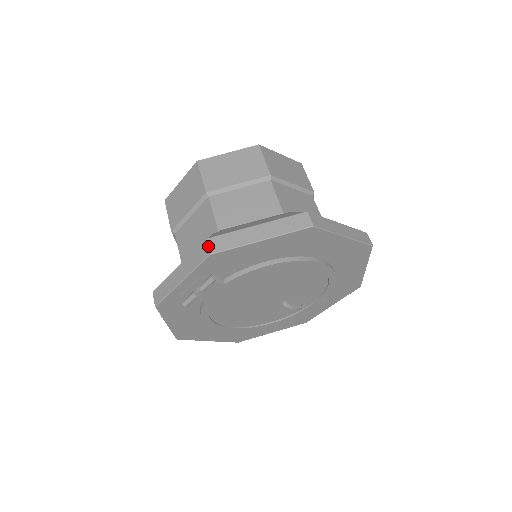
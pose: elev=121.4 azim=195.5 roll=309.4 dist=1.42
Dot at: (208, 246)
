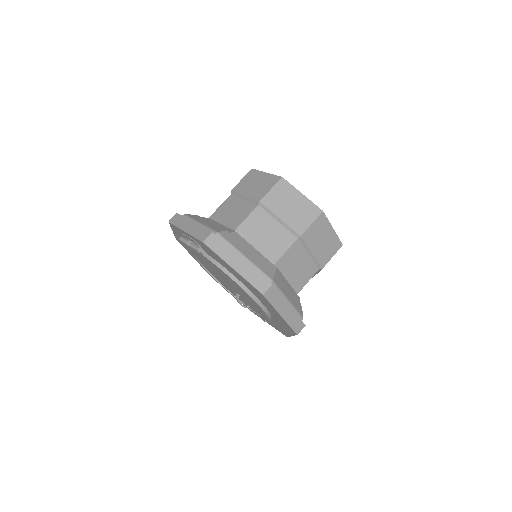
Dot at: (208, 237)
